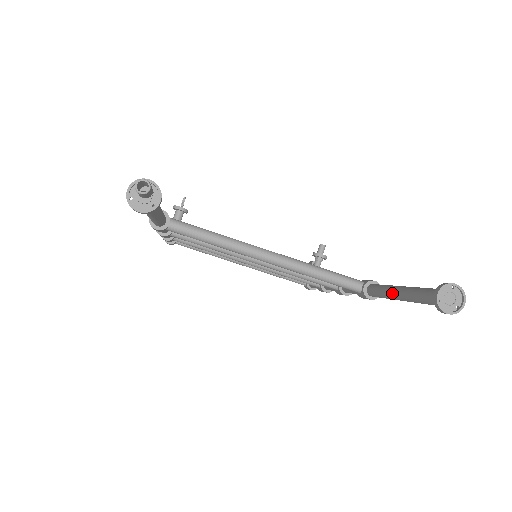
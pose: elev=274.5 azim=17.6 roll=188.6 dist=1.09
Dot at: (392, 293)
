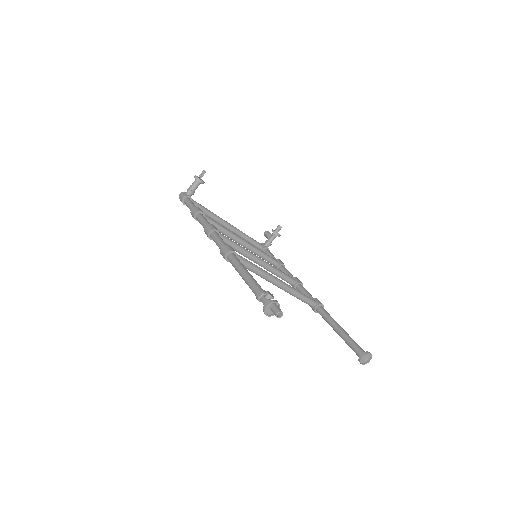
Dot at: (335, 328)
